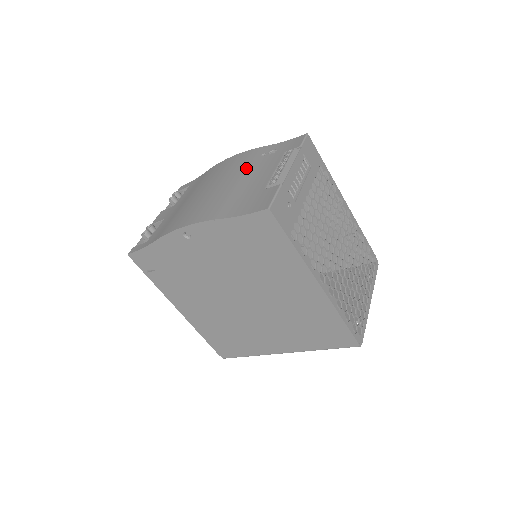
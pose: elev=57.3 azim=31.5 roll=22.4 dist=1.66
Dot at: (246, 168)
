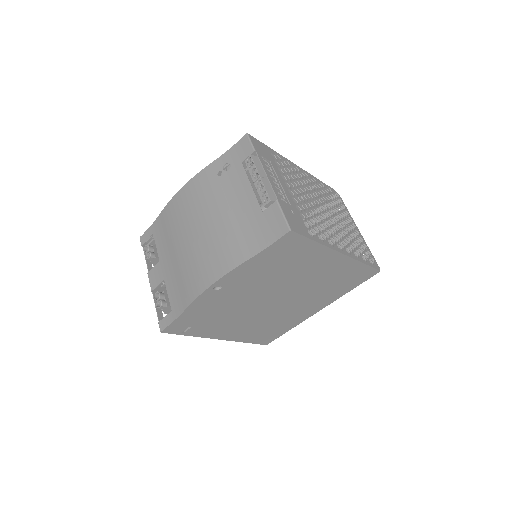
Dot at: (216, 196)
